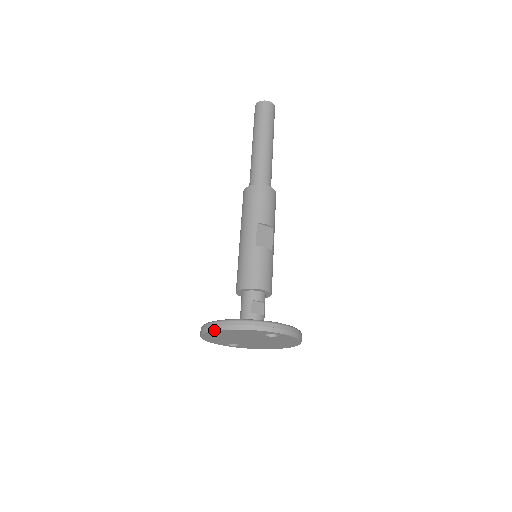
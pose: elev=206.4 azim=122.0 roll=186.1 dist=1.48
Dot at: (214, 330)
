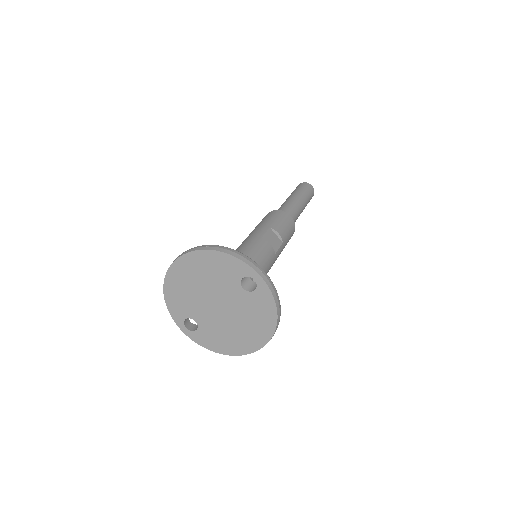
Dot at: (188, 251)
